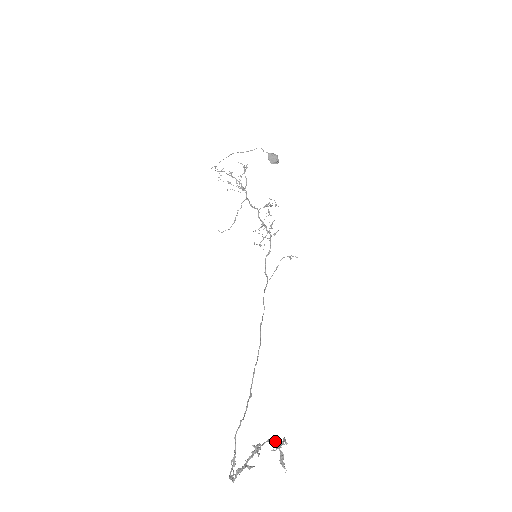
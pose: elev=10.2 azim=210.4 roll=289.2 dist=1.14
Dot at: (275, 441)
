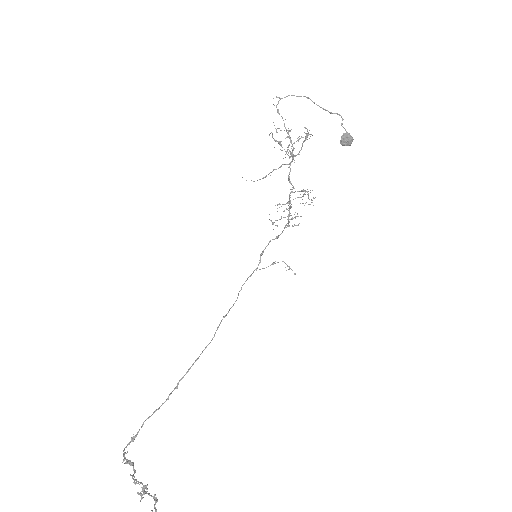
Dot at: (156, 511)
